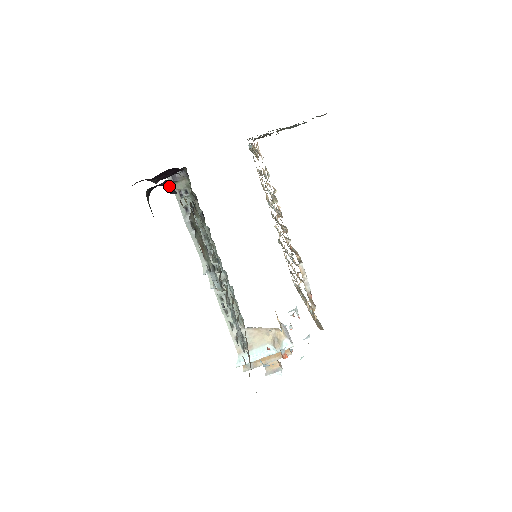
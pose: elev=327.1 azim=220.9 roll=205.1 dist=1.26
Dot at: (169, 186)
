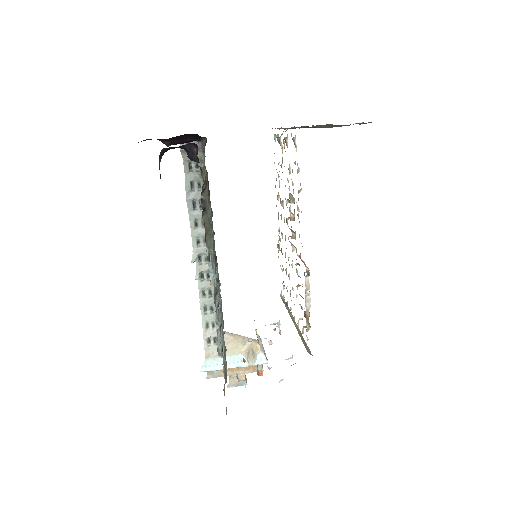
Dot at: (192, 151)
